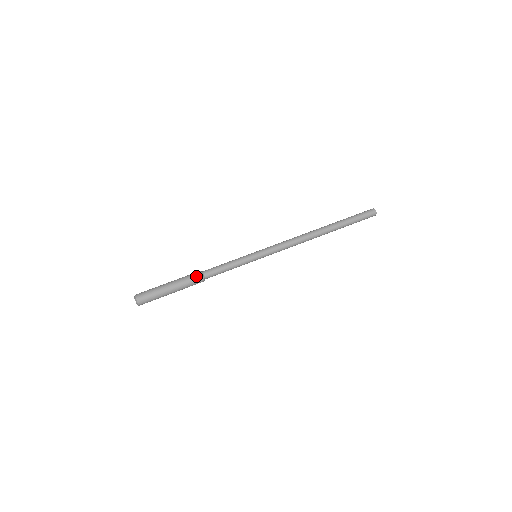
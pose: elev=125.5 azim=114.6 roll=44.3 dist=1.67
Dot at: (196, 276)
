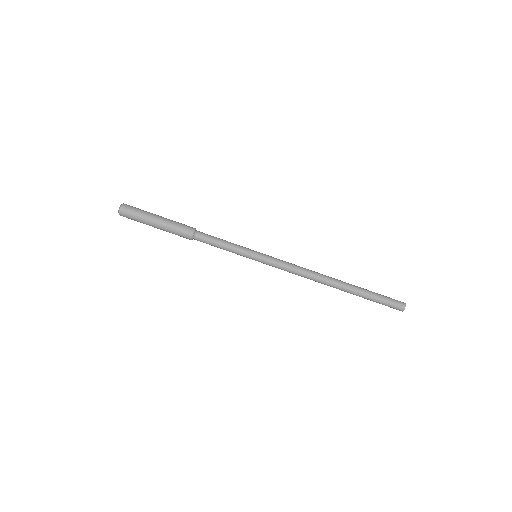
Dot at: (187, 229)
